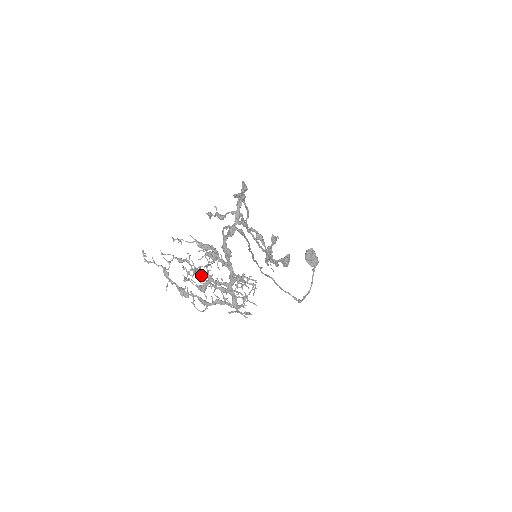
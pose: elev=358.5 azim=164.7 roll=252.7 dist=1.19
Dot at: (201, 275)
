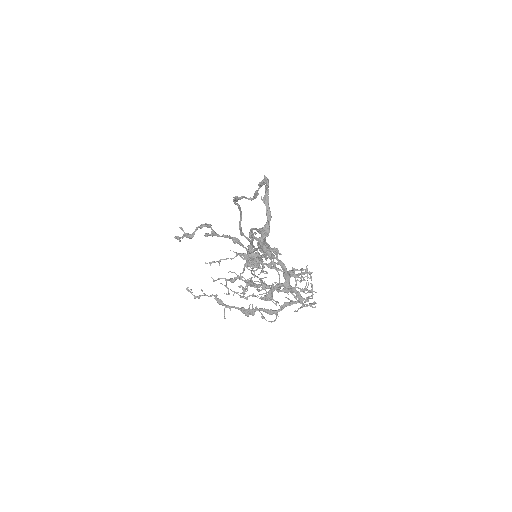
Dot at: (256, 286)
